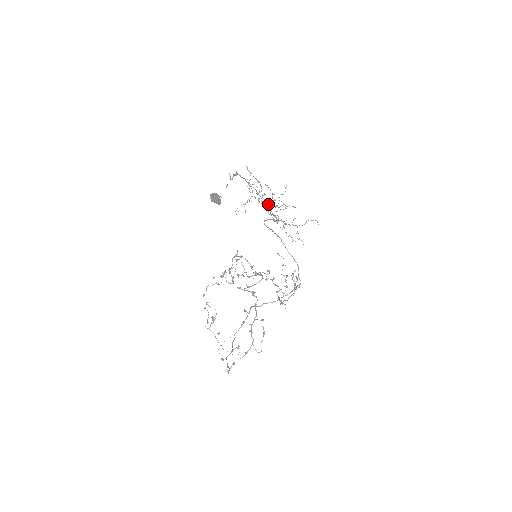
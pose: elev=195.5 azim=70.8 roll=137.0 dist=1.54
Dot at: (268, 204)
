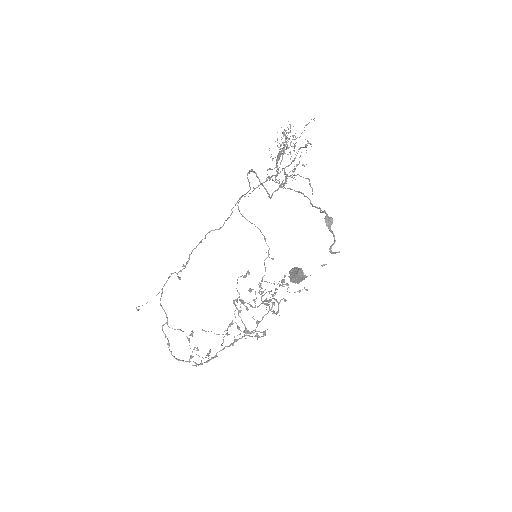
Dot at: (301, 192)
